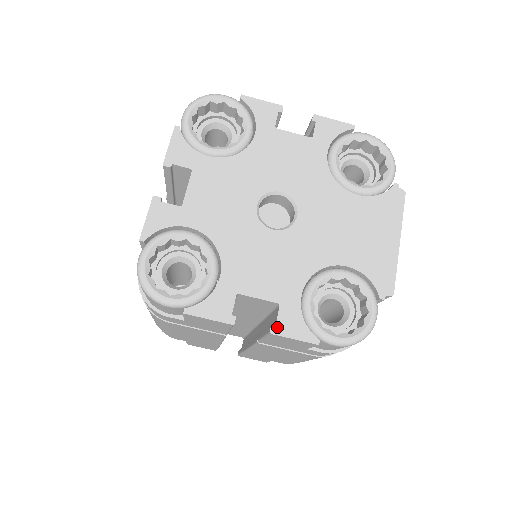
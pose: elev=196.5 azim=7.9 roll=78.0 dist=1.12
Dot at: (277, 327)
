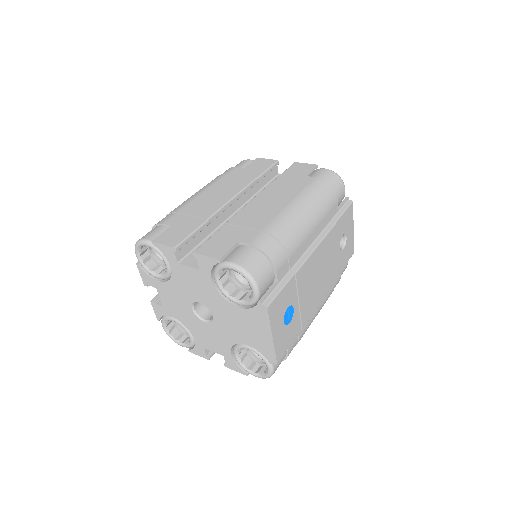
Dot at: (227, 365)
